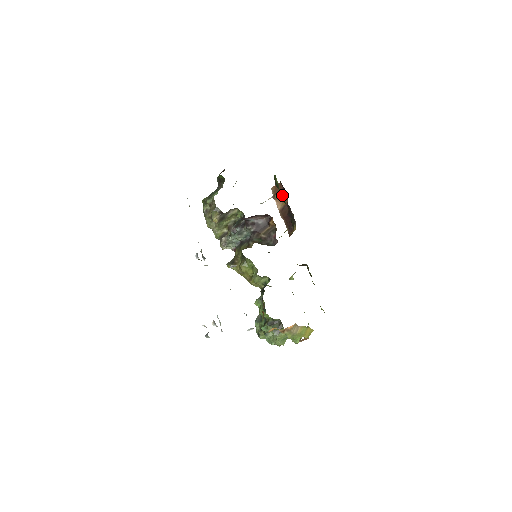
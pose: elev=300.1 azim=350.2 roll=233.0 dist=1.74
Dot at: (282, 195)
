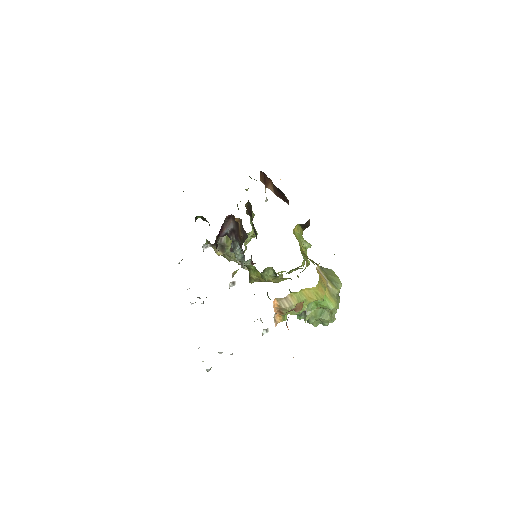
Dot at: (266, 179)
